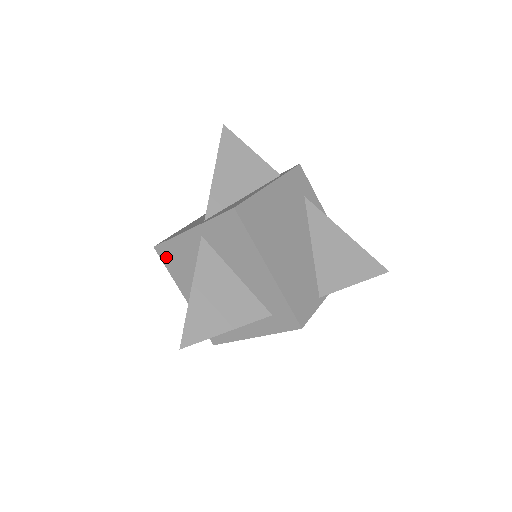
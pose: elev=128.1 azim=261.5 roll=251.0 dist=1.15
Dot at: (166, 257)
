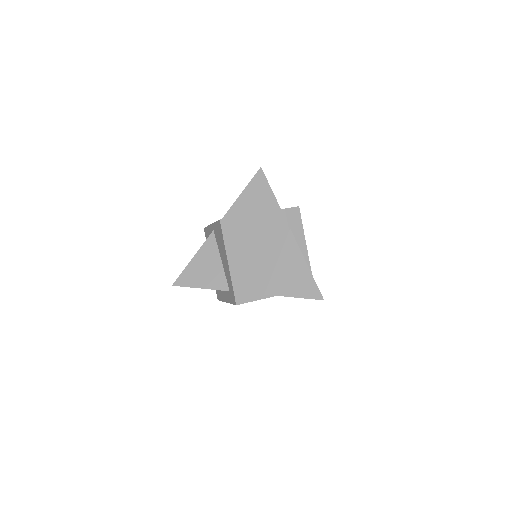
Dot at: (206, 236)
